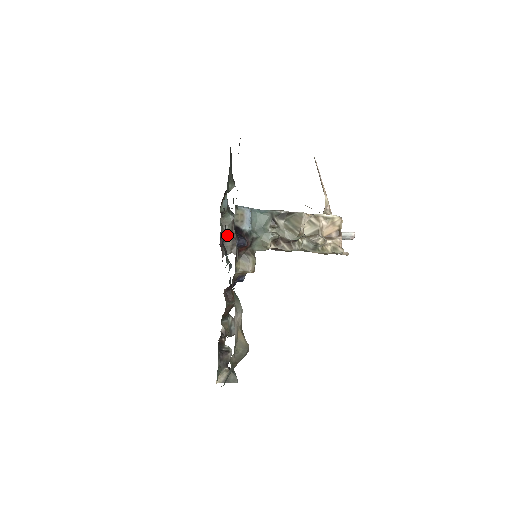
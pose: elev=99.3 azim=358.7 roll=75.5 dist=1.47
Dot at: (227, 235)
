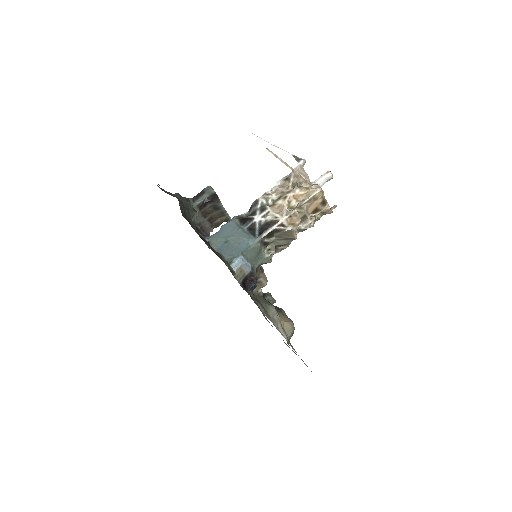
Dot at: (202, 222)
